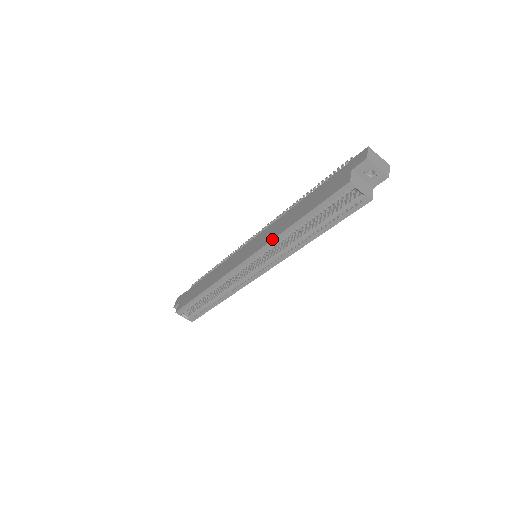
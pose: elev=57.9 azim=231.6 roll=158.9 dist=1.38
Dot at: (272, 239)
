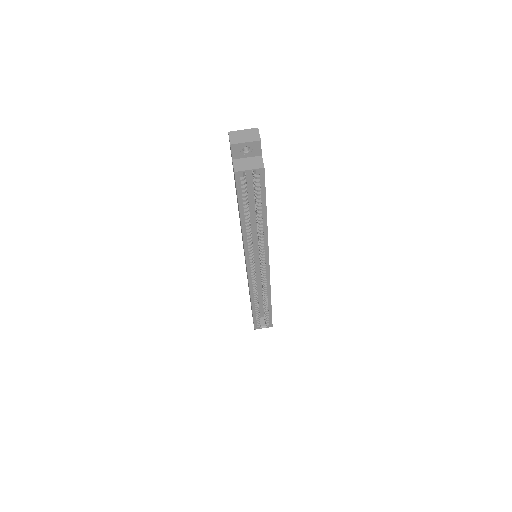
Dot at: (243, 243)
